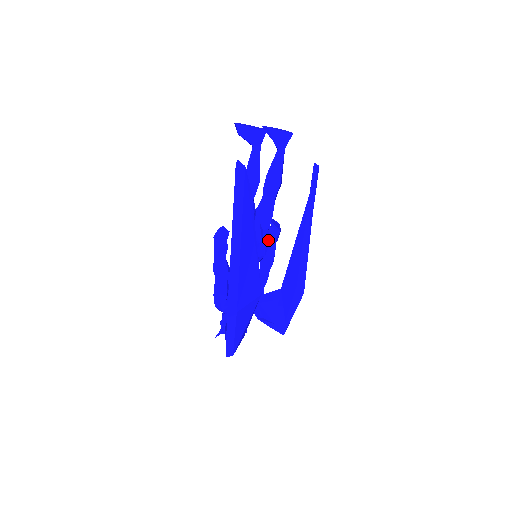
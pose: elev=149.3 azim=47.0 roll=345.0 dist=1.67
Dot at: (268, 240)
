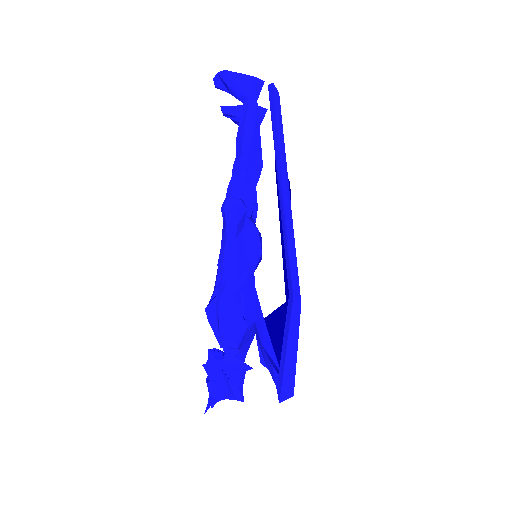
Dot at: occluded
